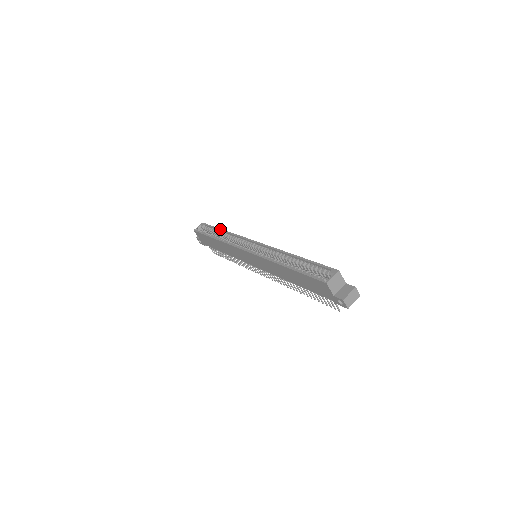
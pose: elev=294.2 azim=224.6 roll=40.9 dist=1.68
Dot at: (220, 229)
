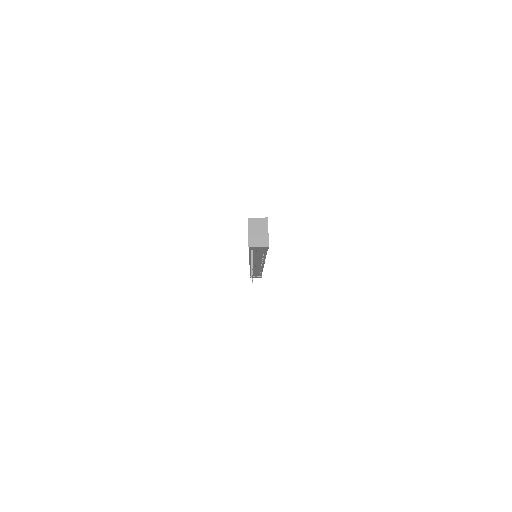
Dot at: occluded
